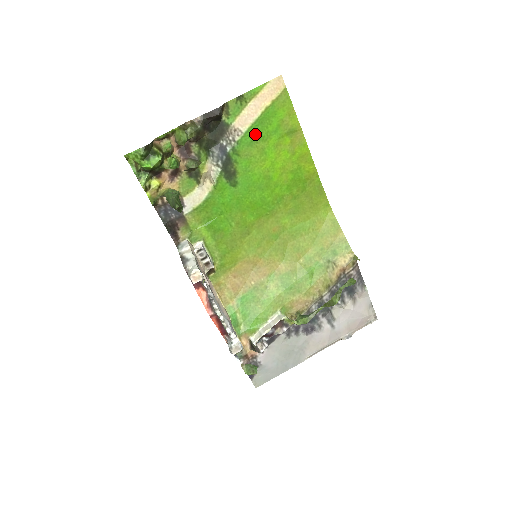
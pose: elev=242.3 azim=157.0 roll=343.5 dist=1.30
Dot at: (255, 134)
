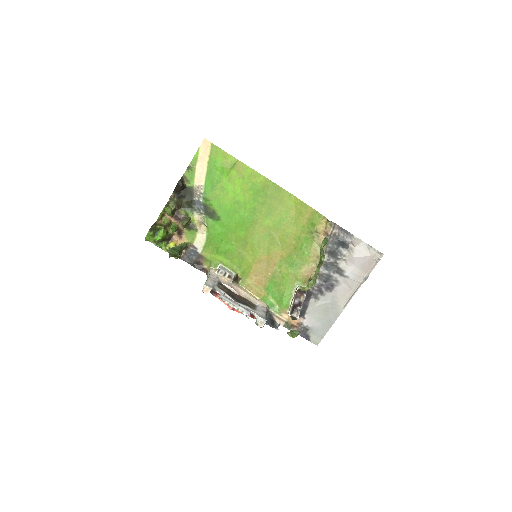
Dot at: (211, 182)
